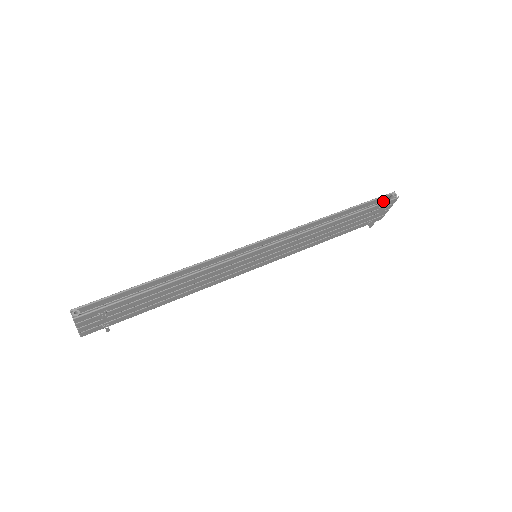
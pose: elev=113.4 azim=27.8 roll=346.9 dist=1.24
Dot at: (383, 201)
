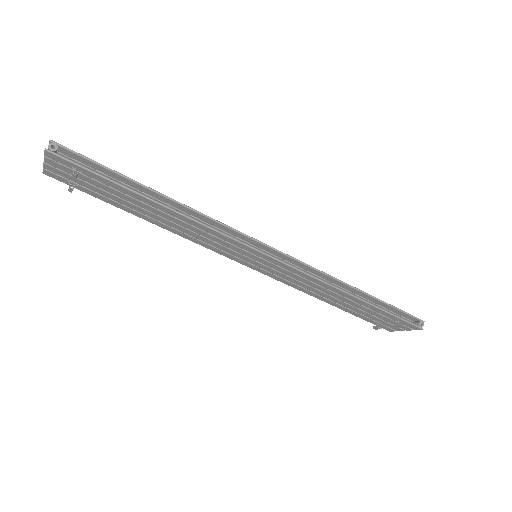
Dot at: (407, 319)
